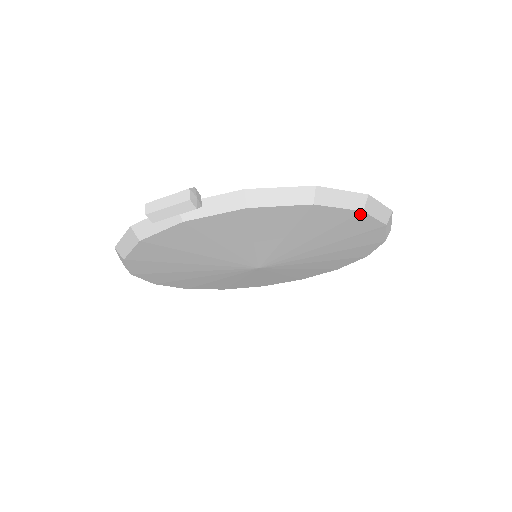
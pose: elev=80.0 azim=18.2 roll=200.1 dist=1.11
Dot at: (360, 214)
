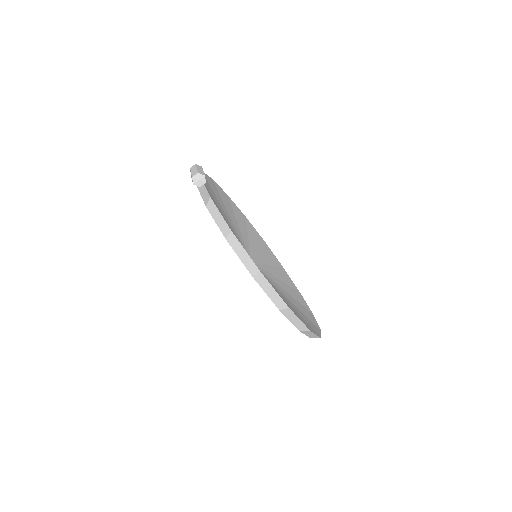
Dot at: (254, 277)
